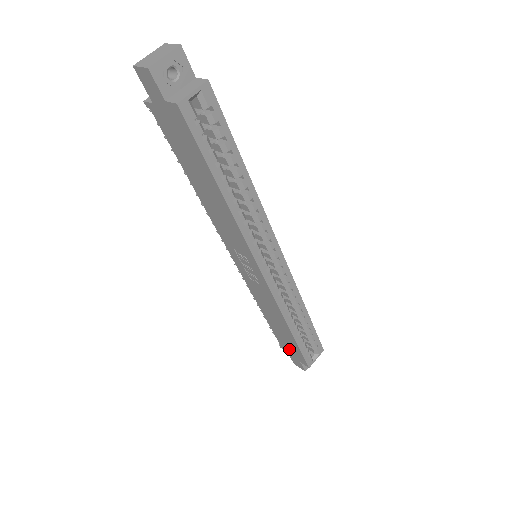
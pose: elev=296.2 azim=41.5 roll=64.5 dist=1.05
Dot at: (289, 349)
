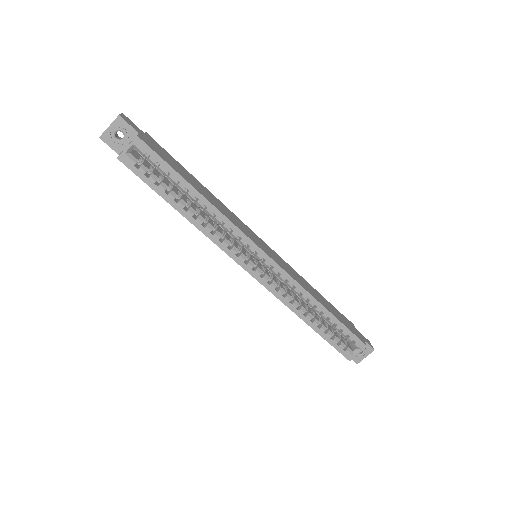
Dot at: occluded
